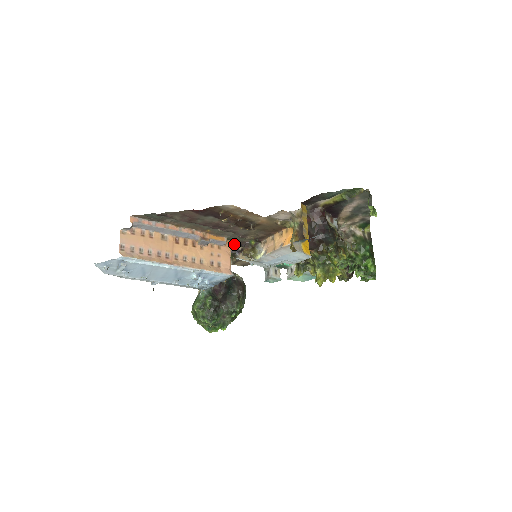
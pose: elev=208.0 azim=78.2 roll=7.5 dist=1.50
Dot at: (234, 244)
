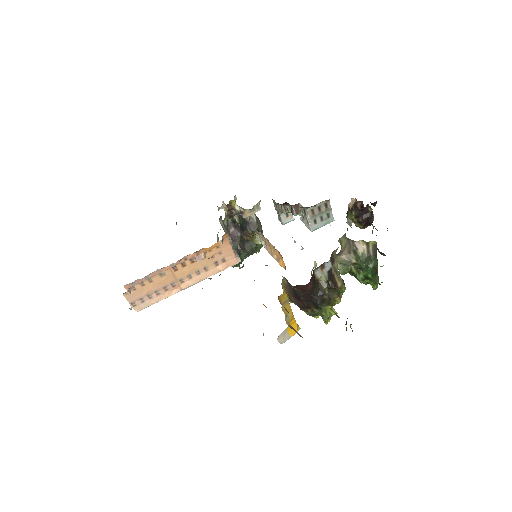
Dot at: occluded
